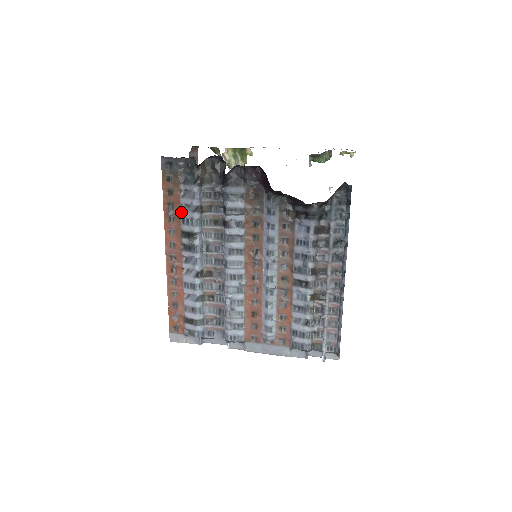
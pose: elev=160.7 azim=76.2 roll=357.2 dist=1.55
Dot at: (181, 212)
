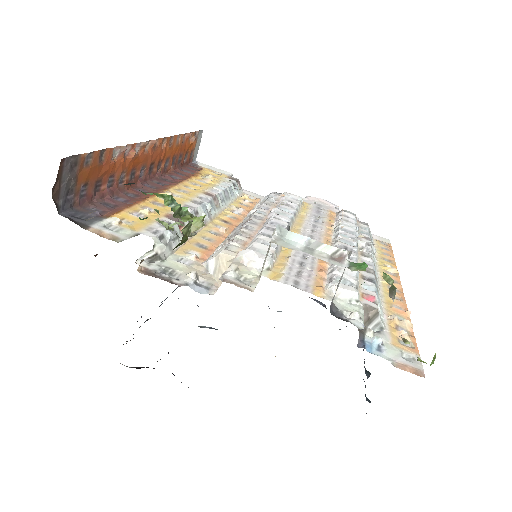
Dot at: occluded
